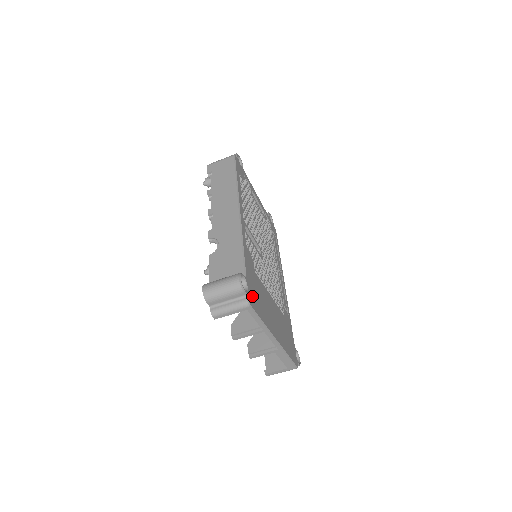
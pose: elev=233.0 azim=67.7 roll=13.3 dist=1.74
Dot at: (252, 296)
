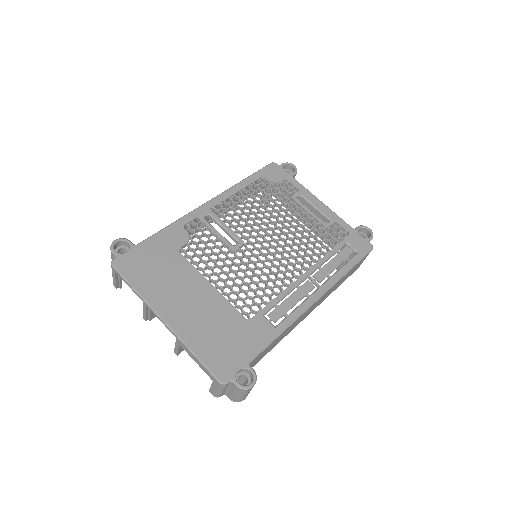
Dot at: (132, 262)
